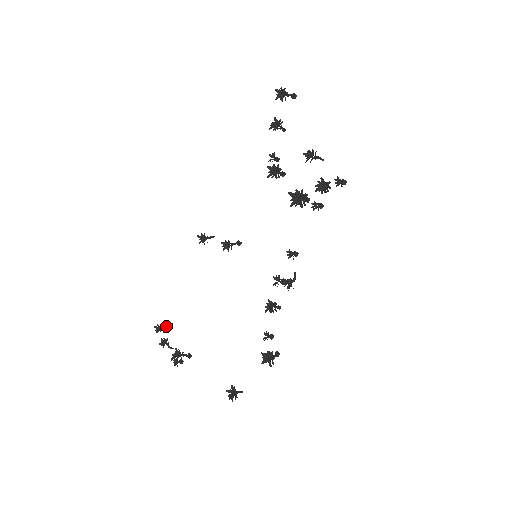
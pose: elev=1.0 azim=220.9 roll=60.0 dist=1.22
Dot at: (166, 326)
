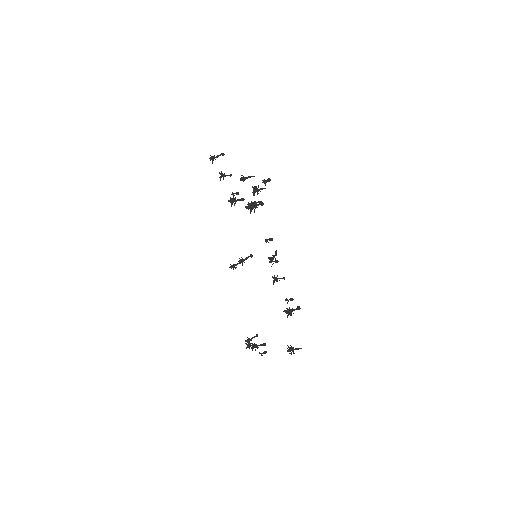
Dot at: (253, 337)
